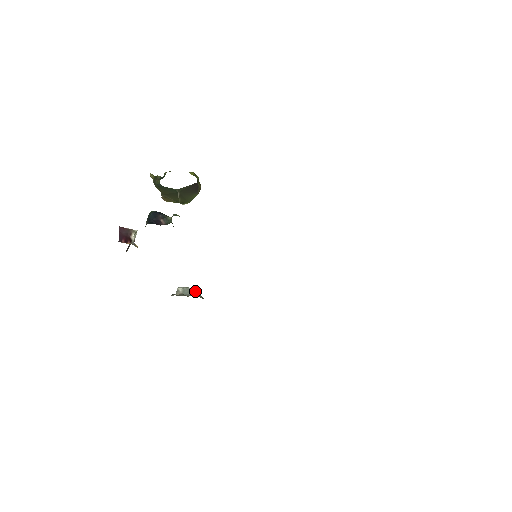
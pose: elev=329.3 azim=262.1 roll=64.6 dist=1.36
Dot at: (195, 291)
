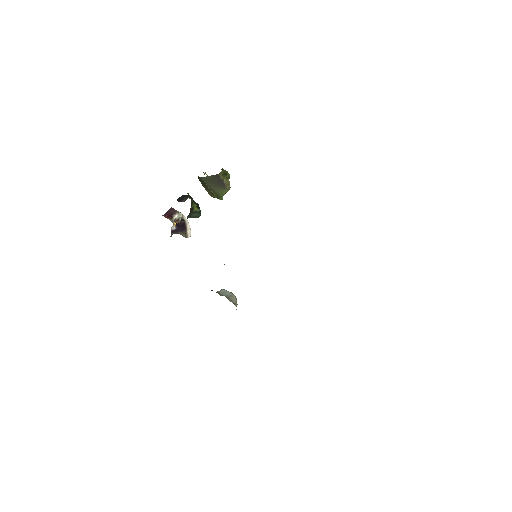
Dot at: (232, 296)
